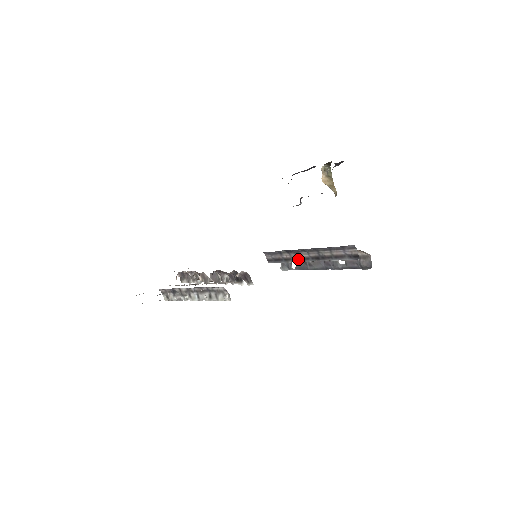
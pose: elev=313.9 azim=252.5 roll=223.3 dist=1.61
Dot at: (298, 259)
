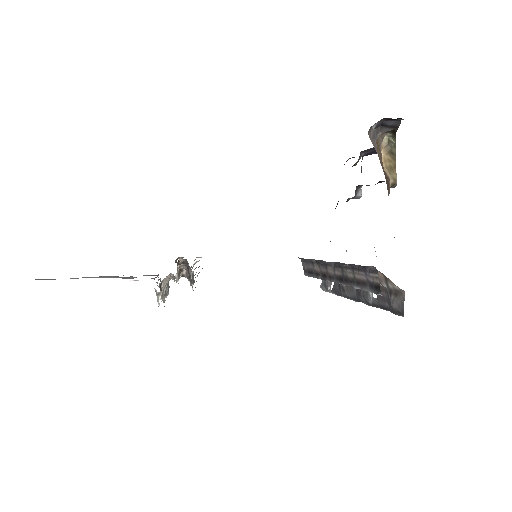
Dot at: (325, 276)
